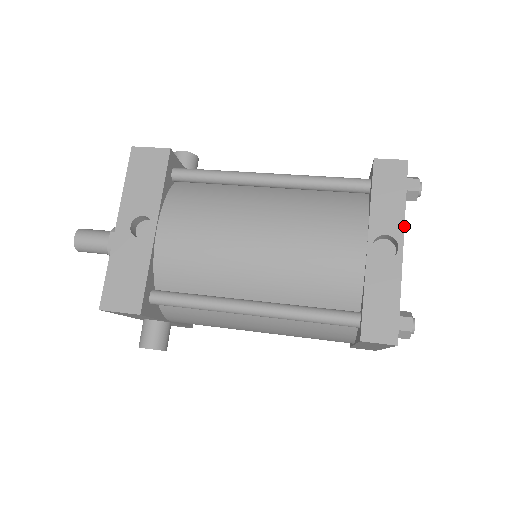
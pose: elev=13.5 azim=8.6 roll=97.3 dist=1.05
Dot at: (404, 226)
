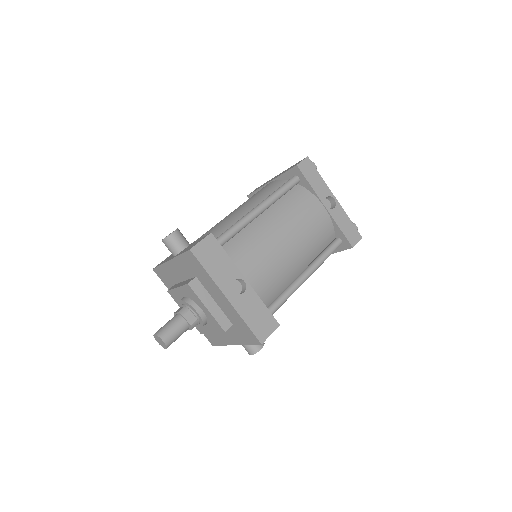
Dot at: occluded
